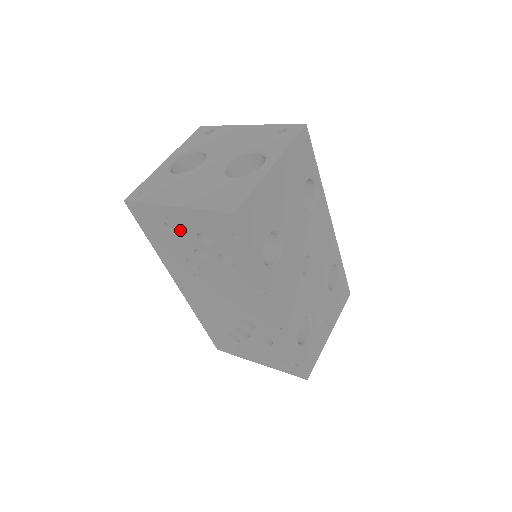
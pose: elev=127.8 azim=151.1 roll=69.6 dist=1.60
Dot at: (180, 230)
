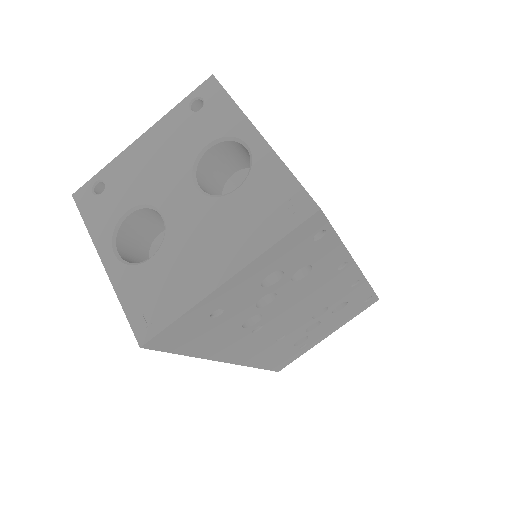
Dot at: (236, 300)
